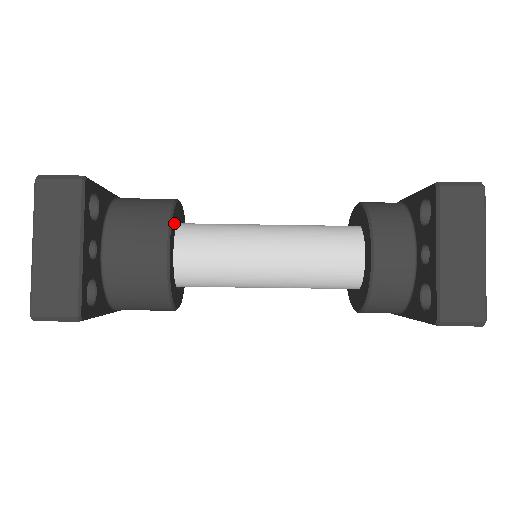
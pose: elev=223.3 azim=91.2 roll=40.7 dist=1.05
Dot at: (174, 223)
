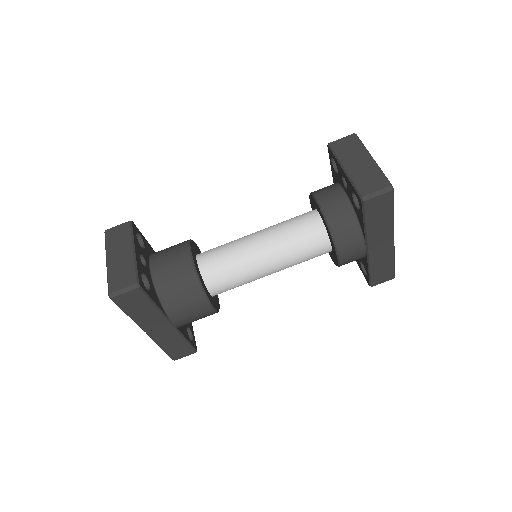
Dot at: (194, 248)
